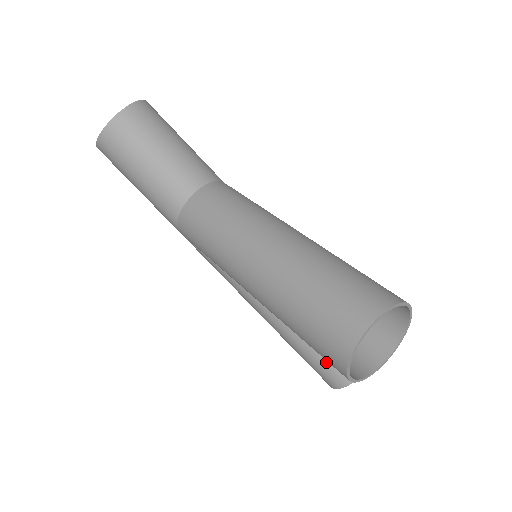
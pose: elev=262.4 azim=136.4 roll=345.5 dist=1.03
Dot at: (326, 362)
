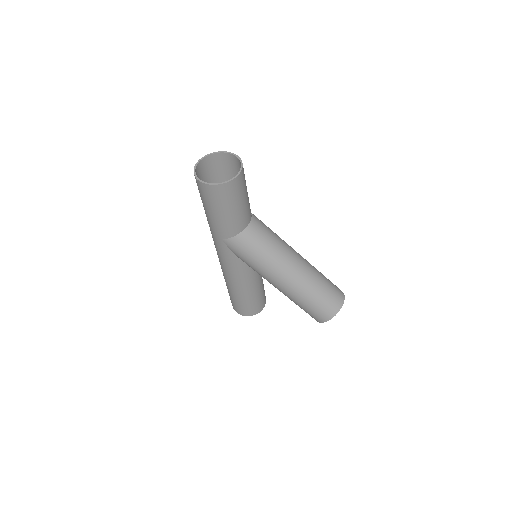
Dot at: (255, 305)
